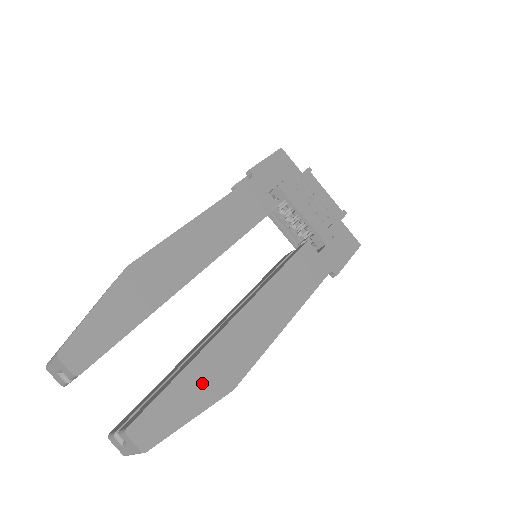
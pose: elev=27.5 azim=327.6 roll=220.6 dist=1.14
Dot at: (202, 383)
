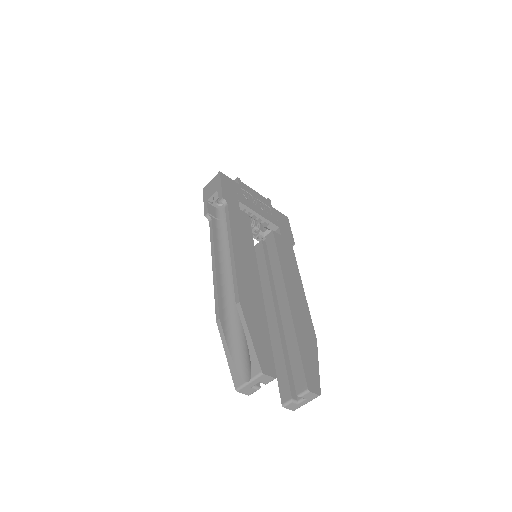
Dot at: (307, 345)
